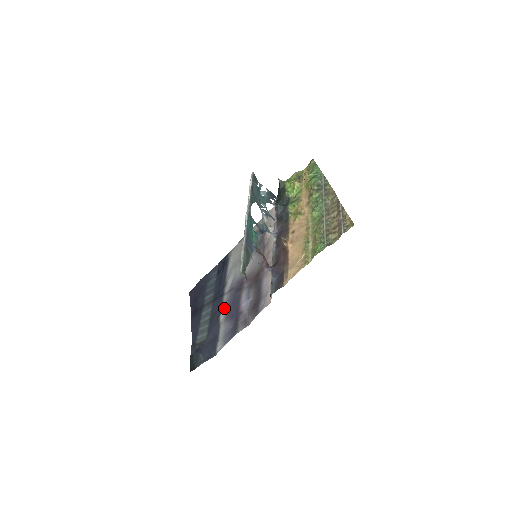
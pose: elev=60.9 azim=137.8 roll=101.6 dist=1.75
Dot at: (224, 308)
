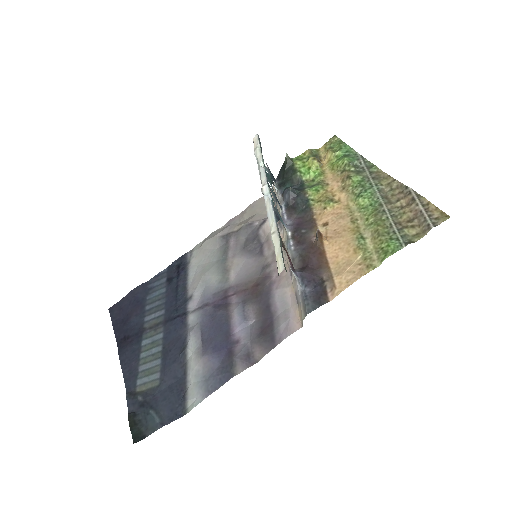
Dot at: (194, 334)
